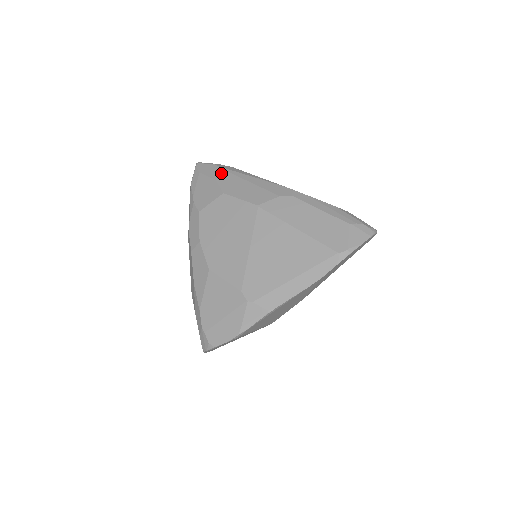
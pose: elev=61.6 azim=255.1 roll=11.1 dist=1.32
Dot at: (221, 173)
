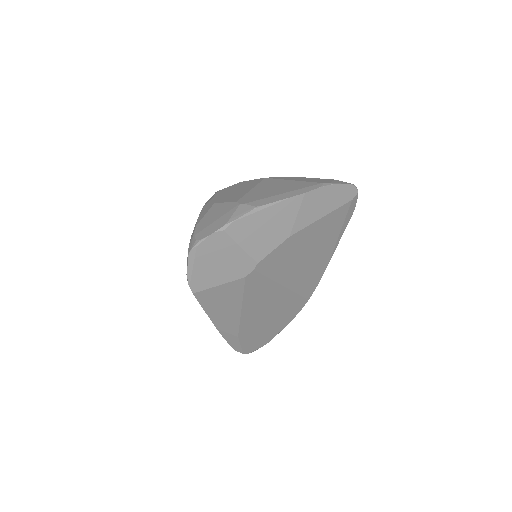
Dot at: occluded
